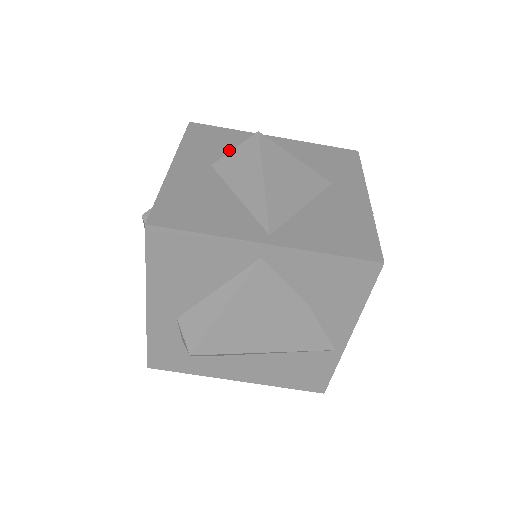
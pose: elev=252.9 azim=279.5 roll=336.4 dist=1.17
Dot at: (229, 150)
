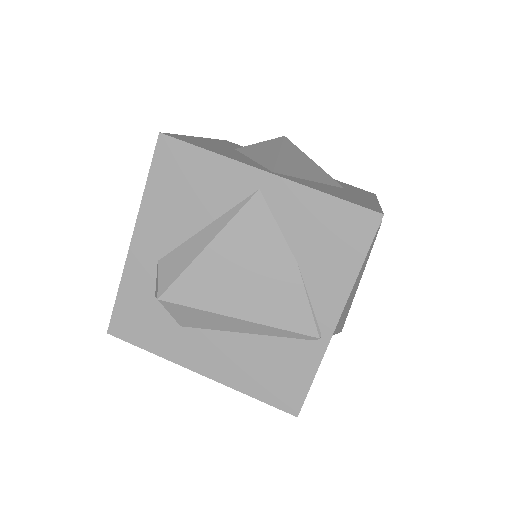
Dot at: occluded
